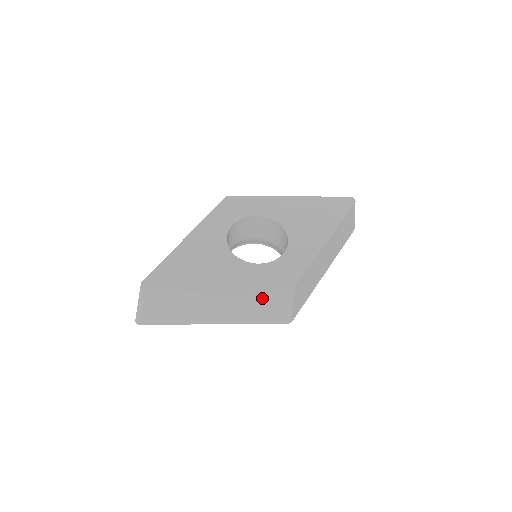
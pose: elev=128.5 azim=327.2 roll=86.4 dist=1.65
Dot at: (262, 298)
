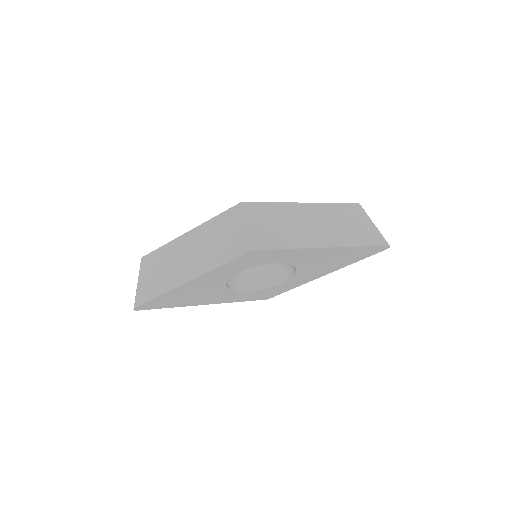
Dot at: (220, 226)
